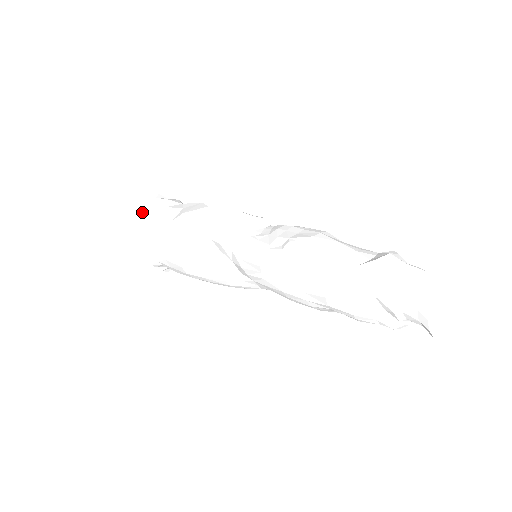
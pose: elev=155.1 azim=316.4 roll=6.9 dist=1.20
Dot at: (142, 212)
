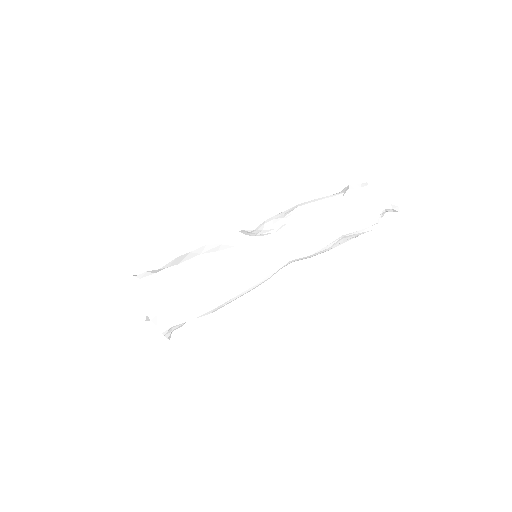
Dot at: (135, 290)
